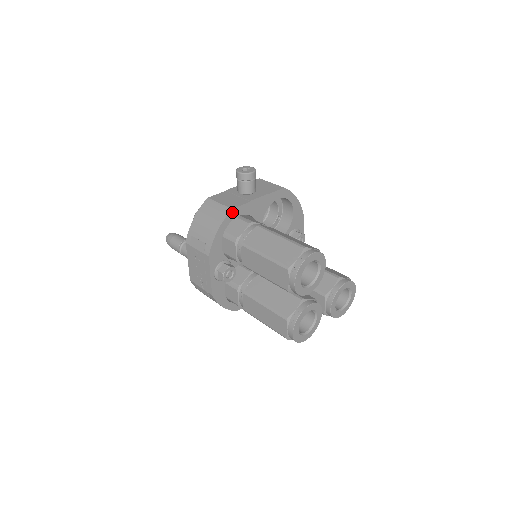
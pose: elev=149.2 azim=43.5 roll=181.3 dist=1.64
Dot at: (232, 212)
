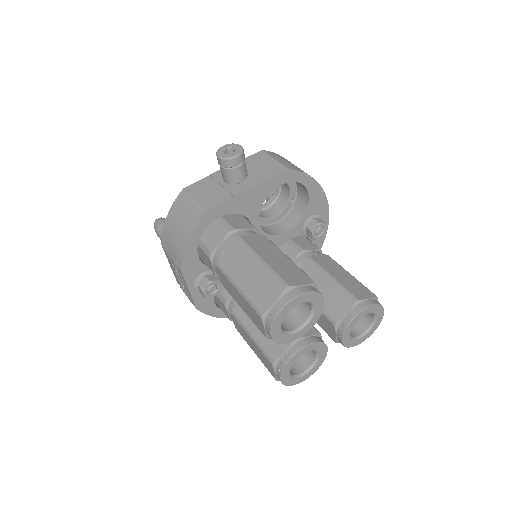
Dot at: (207, 215)
